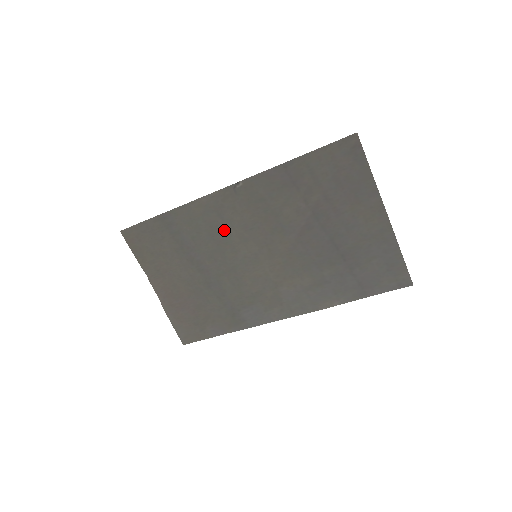
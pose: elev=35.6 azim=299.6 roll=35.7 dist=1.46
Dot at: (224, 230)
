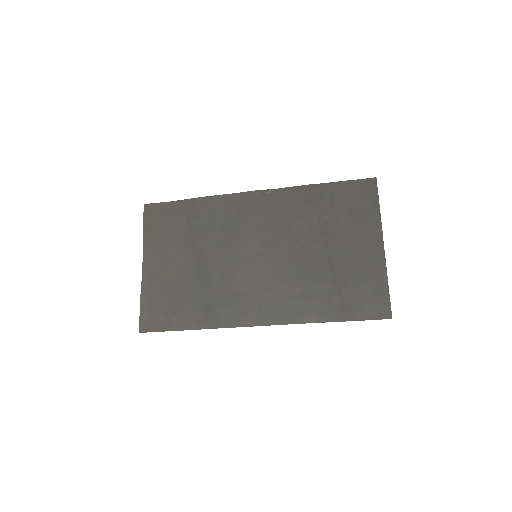
Dot at: (238, 225)
